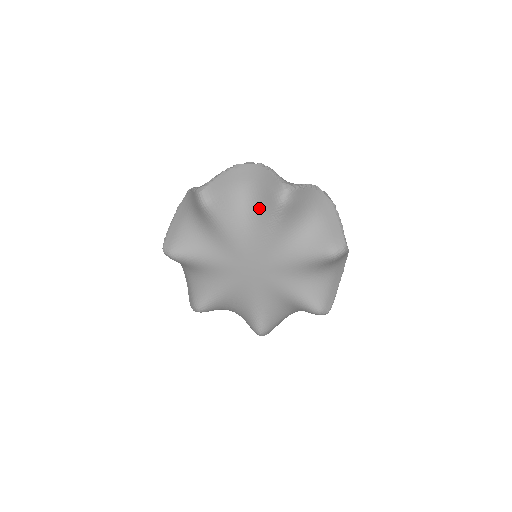
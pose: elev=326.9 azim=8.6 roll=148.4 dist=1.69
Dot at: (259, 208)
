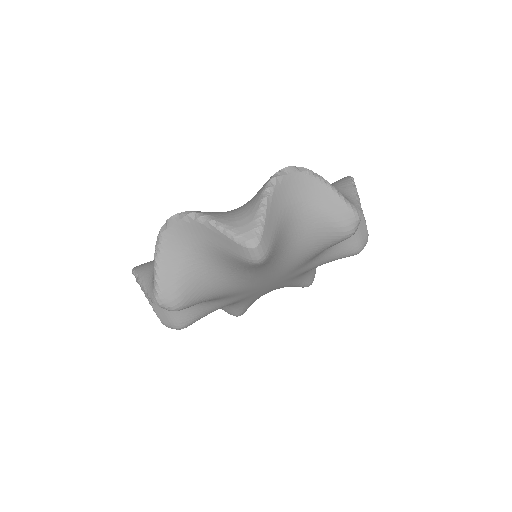
Dot at: (312, 238)
